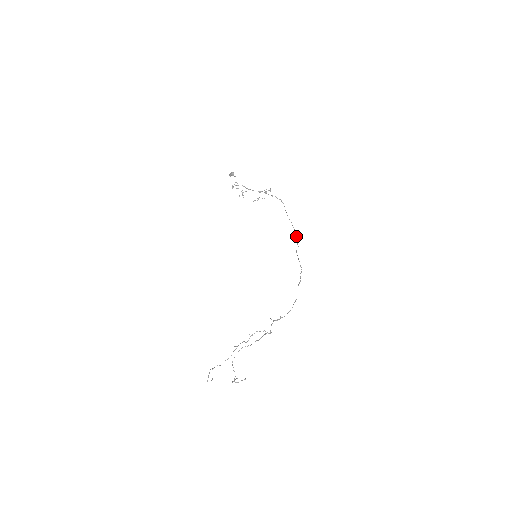
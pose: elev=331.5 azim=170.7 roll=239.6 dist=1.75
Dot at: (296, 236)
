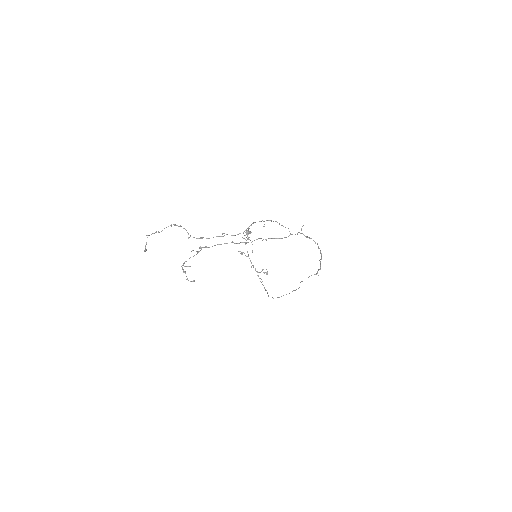
Dot at: (293, 290)
